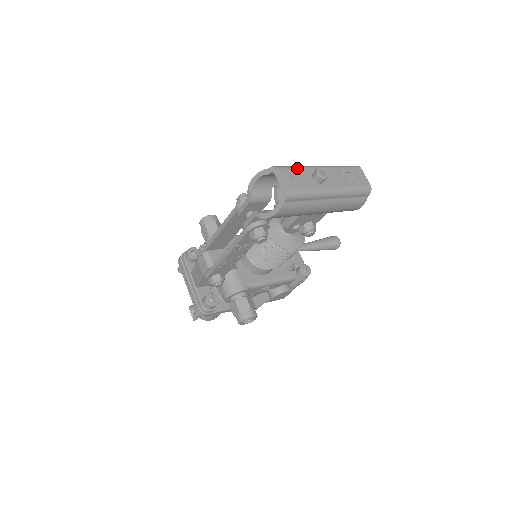
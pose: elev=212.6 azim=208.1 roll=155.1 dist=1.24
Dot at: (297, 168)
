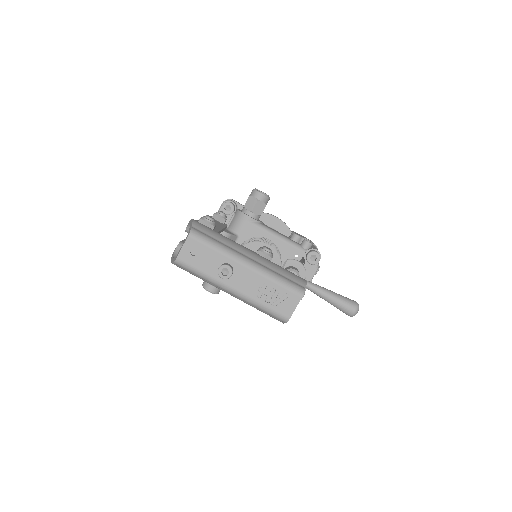
Dot at: (213, 248)
